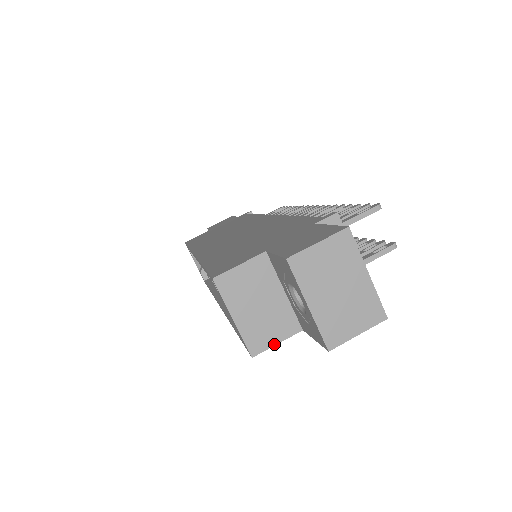
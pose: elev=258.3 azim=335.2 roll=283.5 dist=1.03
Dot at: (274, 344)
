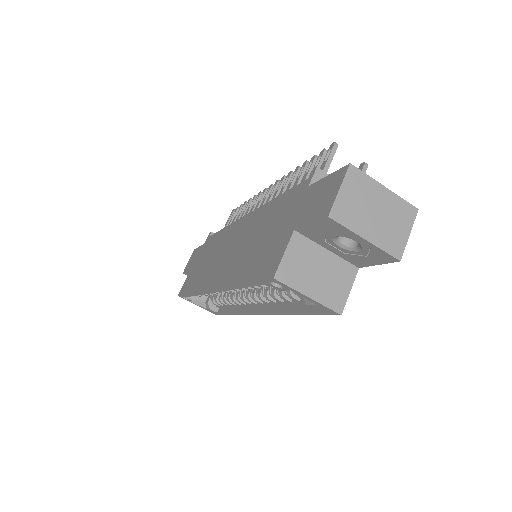
Dot at: (348, 293)
